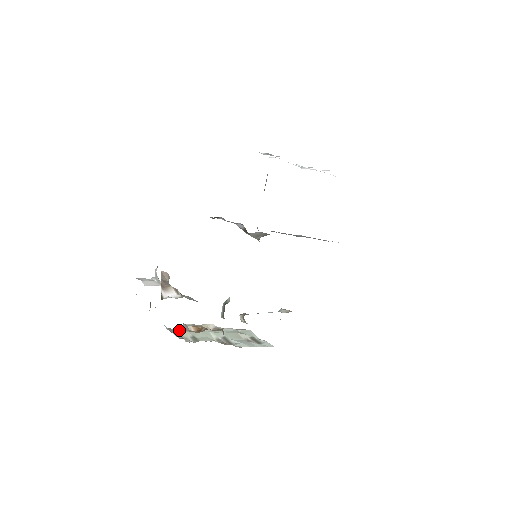
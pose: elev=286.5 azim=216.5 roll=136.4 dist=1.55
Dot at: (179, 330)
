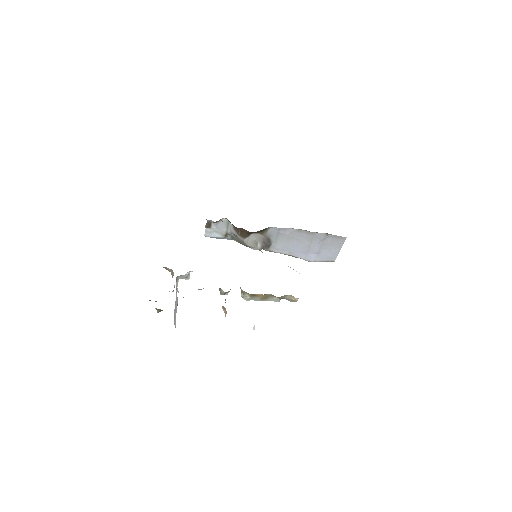
Dot at: occluded
